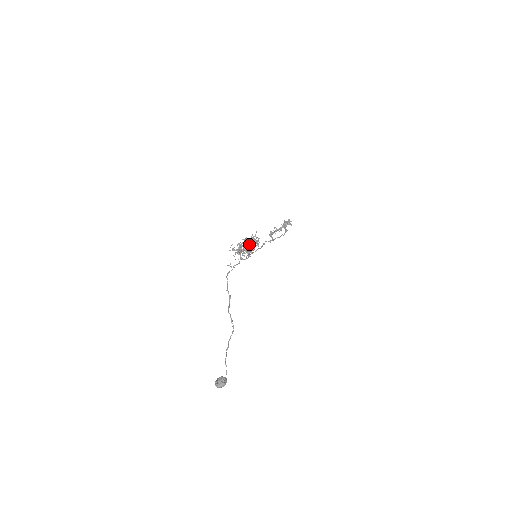
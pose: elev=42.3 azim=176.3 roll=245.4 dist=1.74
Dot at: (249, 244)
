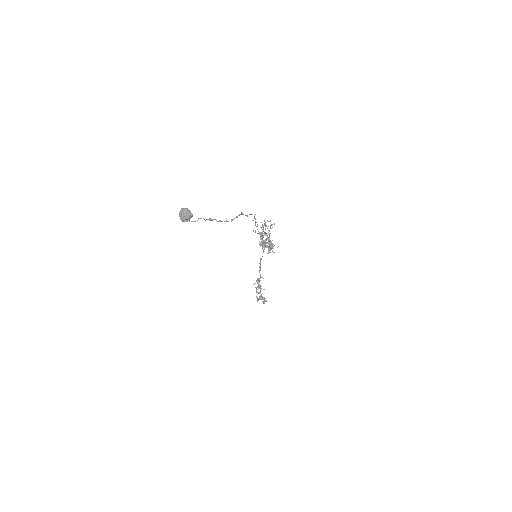
Dot at: occluded
